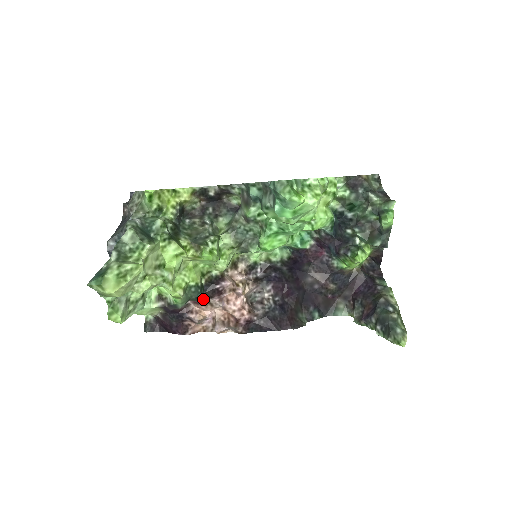
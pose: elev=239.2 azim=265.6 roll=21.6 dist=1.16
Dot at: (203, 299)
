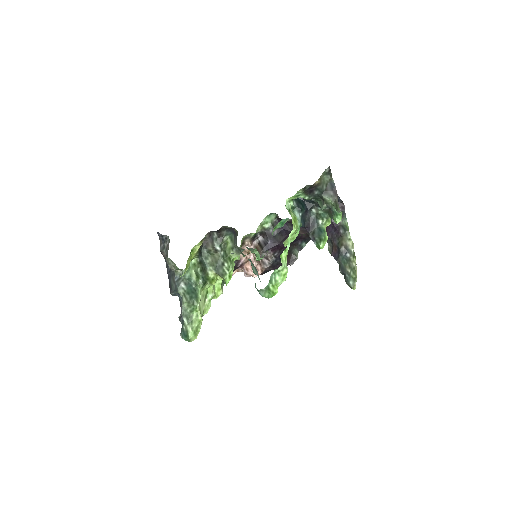
Dot at: occluded
